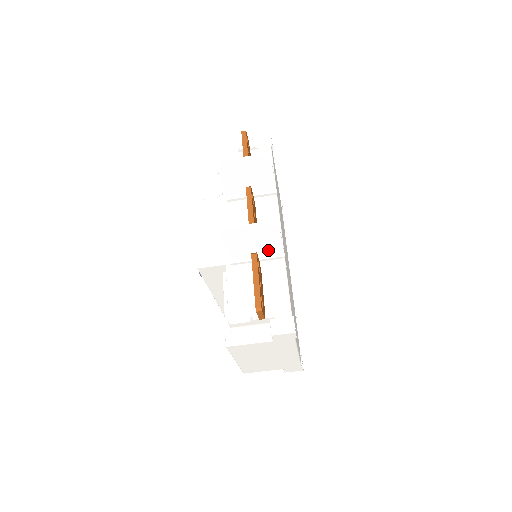
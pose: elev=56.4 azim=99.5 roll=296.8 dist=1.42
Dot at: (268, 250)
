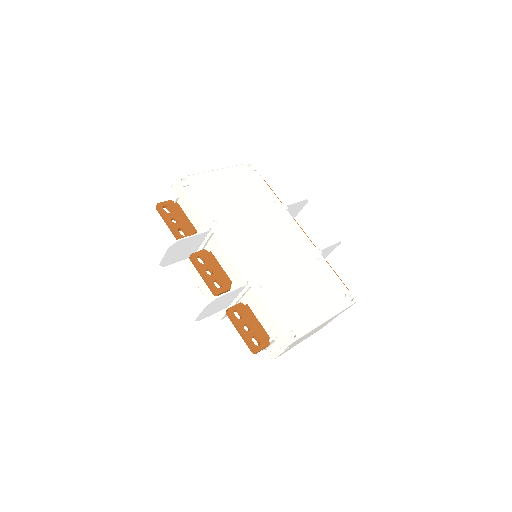
Dot at: (236, 293)
